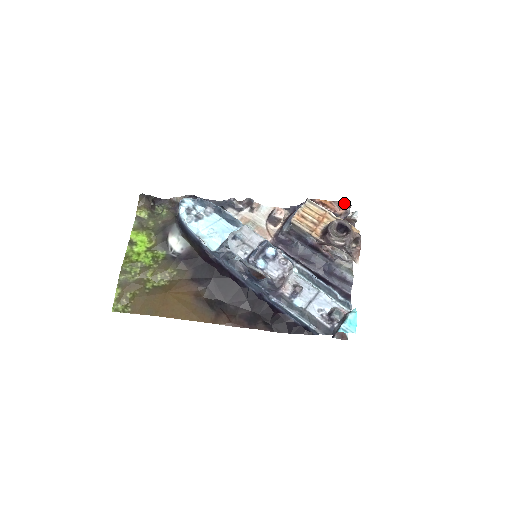
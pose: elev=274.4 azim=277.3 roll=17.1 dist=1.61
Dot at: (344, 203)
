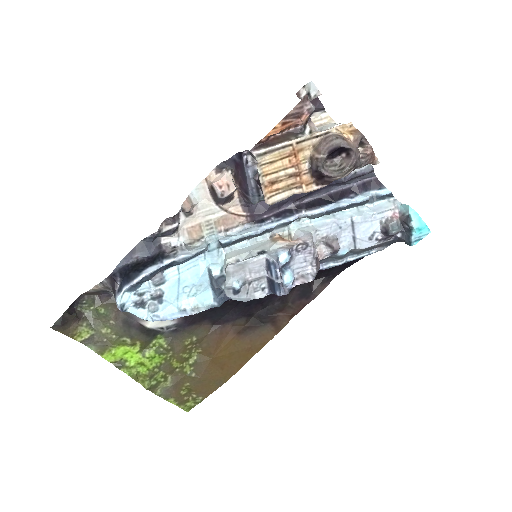
Dot at: (298, 104)
